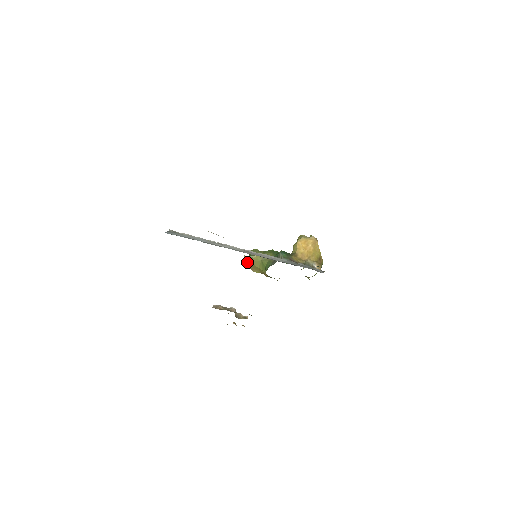
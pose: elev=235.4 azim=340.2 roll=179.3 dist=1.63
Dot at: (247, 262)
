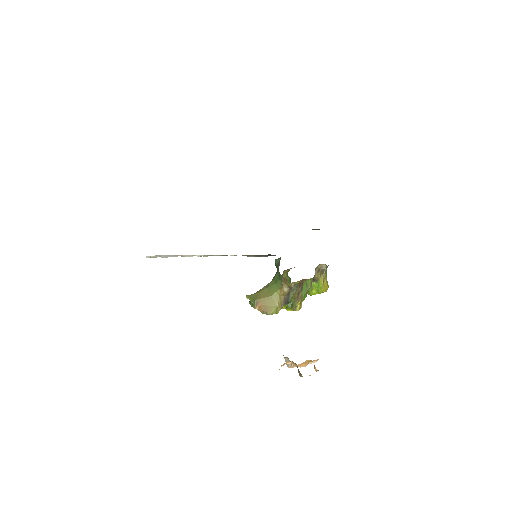
Dot at: (254, 306)
